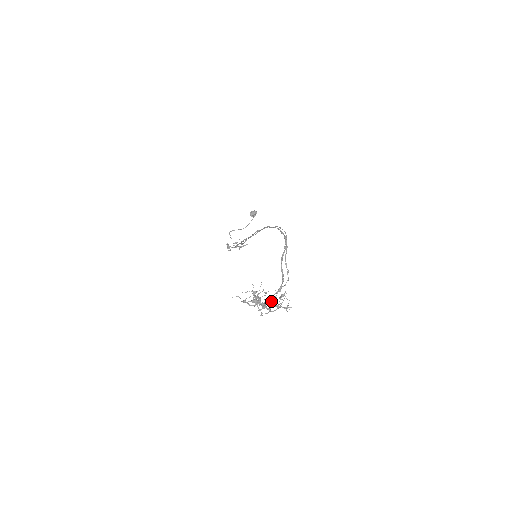
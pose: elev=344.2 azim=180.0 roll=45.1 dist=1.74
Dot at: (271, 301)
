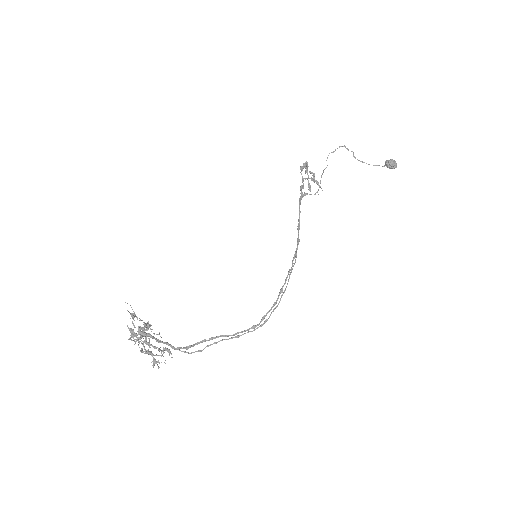
Dot at: occluded
